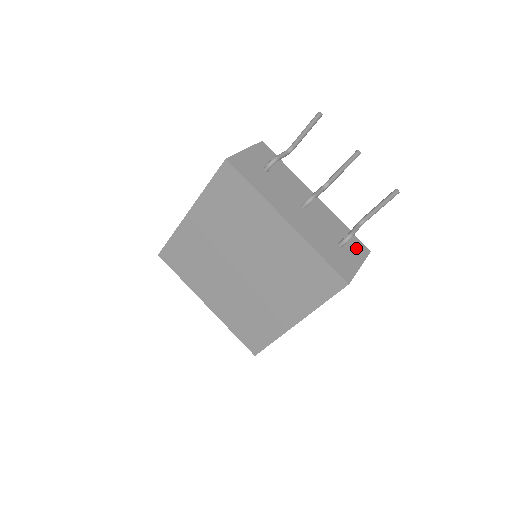
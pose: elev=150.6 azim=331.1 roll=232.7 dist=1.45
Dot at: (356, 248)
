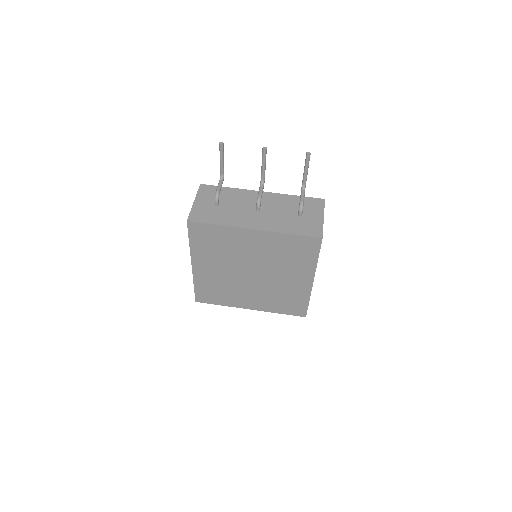
Dot at: (313, 206)
